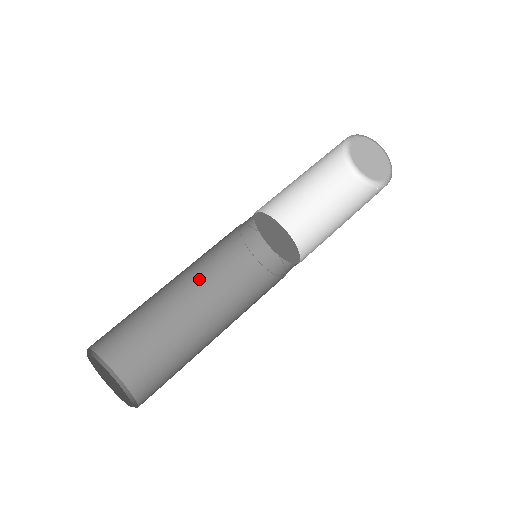
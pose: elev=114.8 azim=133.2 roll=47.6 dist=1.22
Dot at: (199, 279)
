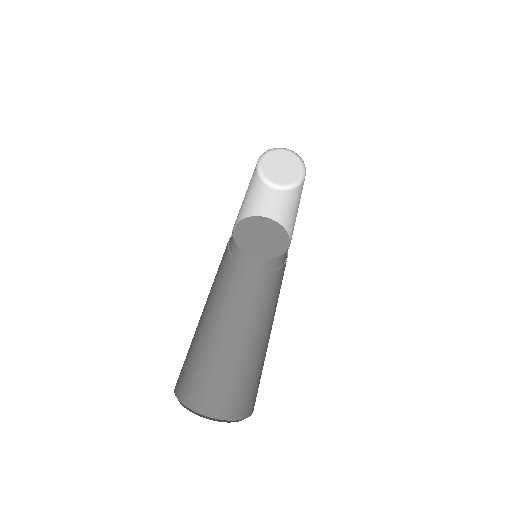
Dot at: (215, 294)
